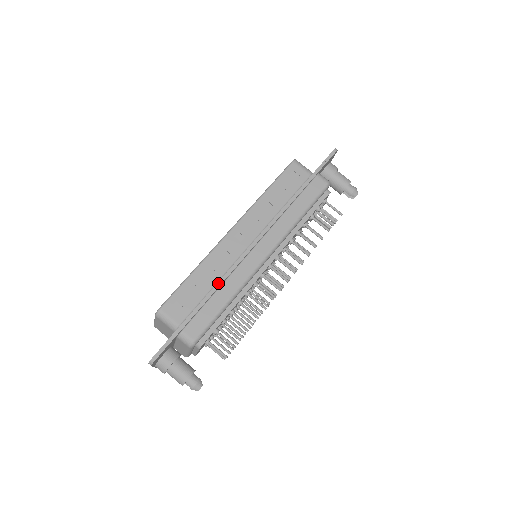
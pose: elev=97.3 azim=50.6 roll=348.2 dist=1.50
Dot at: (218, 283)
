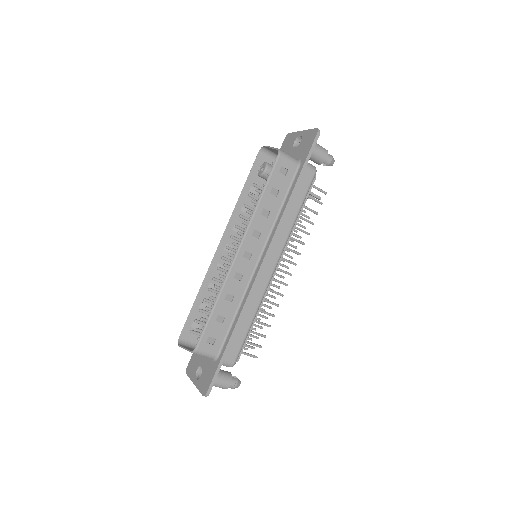
Dot at: (243, 310)
